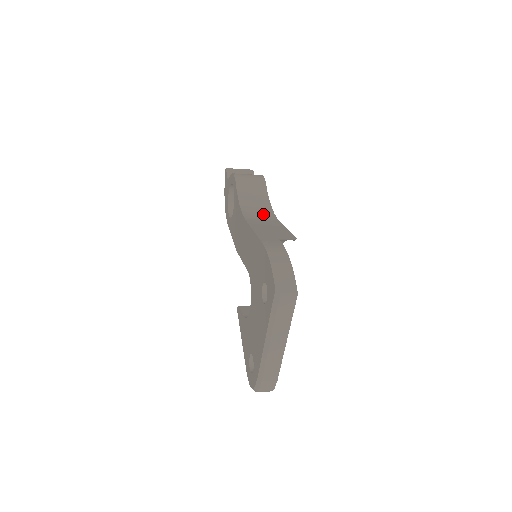
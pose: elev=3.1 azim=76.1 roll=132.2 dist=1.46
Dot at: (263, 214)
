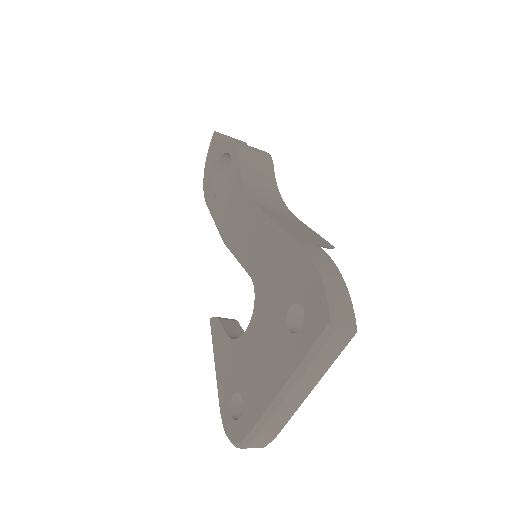
Dot at: (274, 202)
